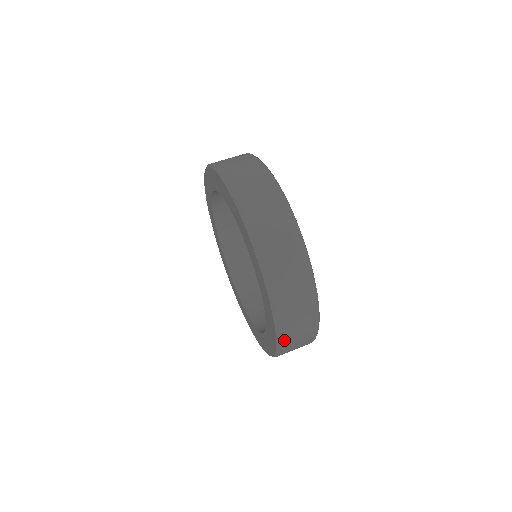
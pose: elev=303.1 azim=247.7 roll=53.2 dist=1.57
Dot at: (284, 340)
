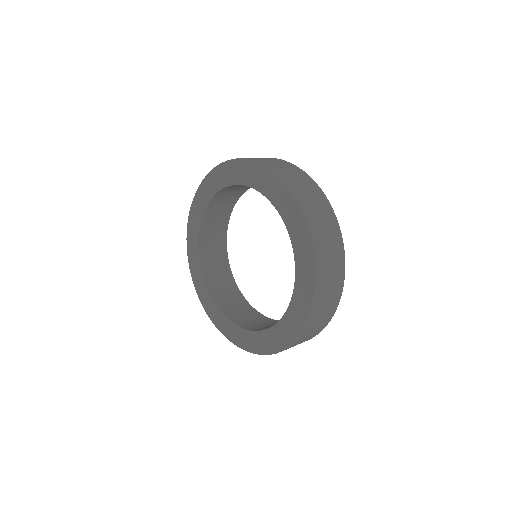
Dot at: (307, 209)
